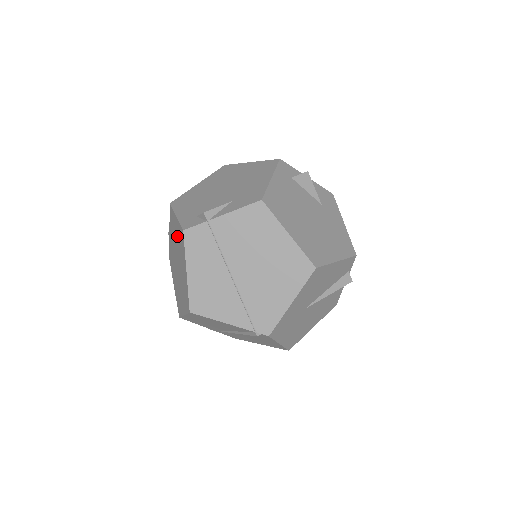
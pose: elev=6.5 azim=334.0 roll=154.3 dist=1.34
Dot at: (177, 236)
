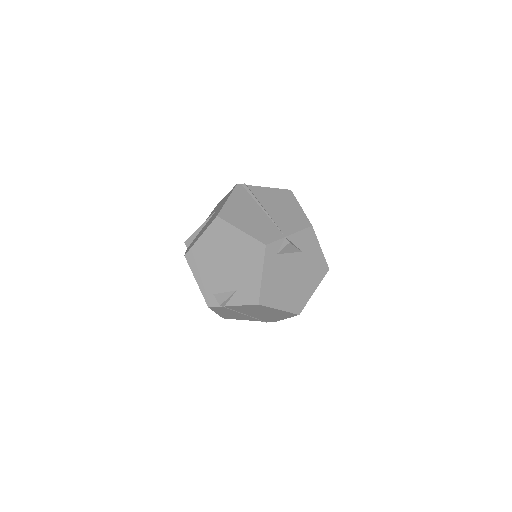
Dot at: occluded
